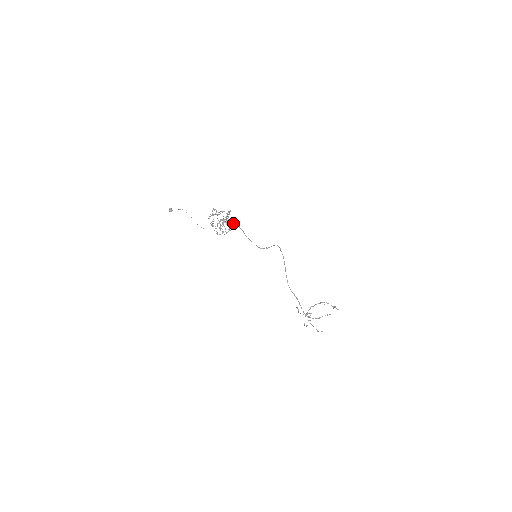
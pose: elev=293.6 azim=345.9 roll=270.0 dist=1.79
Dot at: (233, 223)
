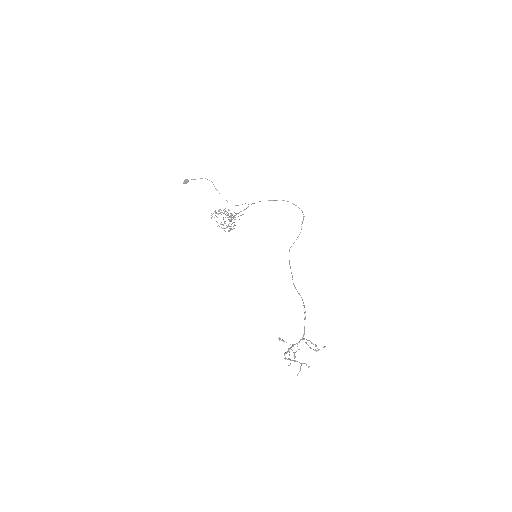
Dot at: (229, 231)
